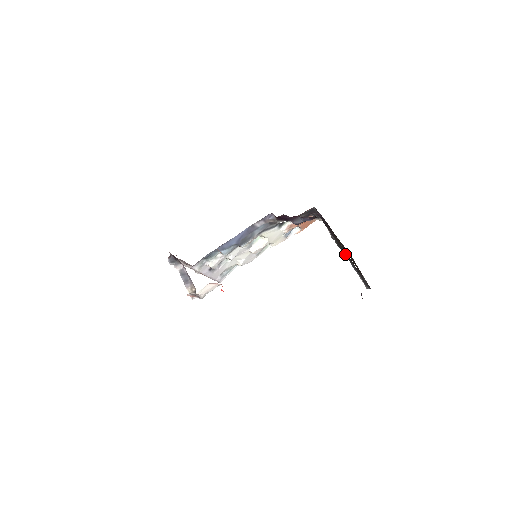
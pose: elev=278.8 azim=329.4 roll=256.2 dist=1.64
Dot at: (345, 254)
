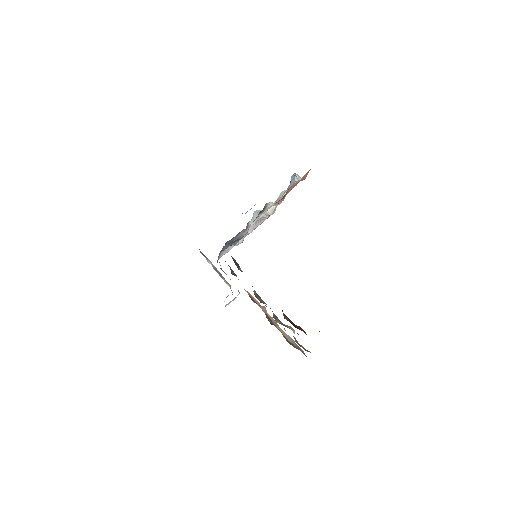
Dot at: occluded
